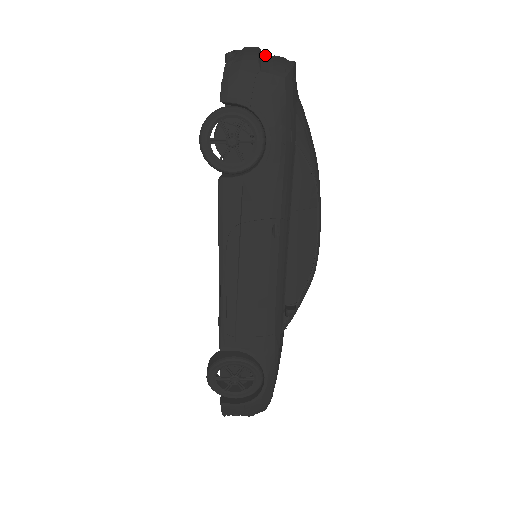
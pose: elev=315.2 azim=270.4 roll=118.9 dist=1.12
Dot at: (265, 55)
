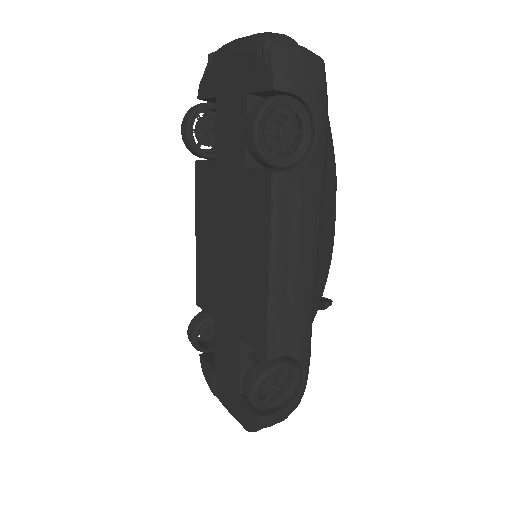
Dot at: occluded
